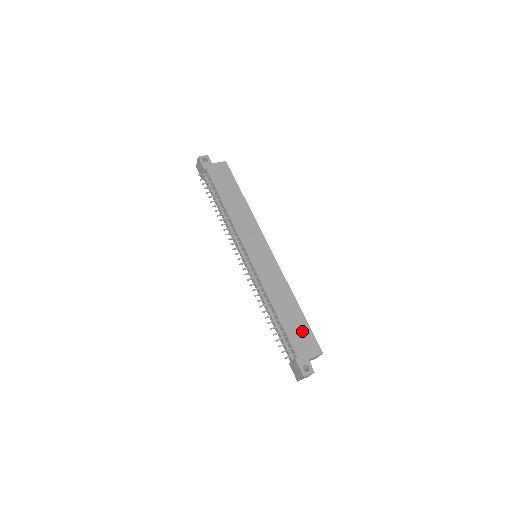
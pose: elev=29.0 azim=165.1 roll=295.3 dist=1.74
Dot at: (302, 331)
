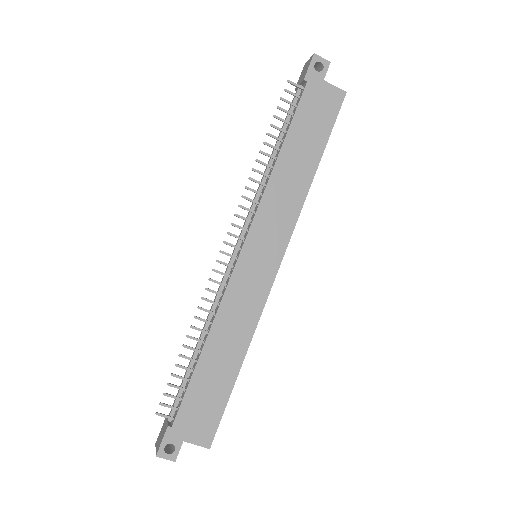
Dot at: (211, 401)
